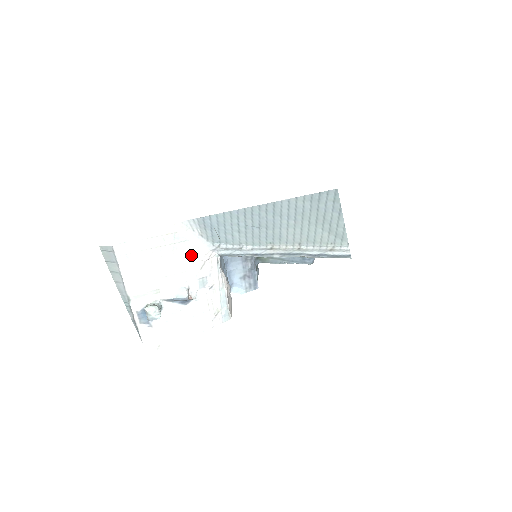
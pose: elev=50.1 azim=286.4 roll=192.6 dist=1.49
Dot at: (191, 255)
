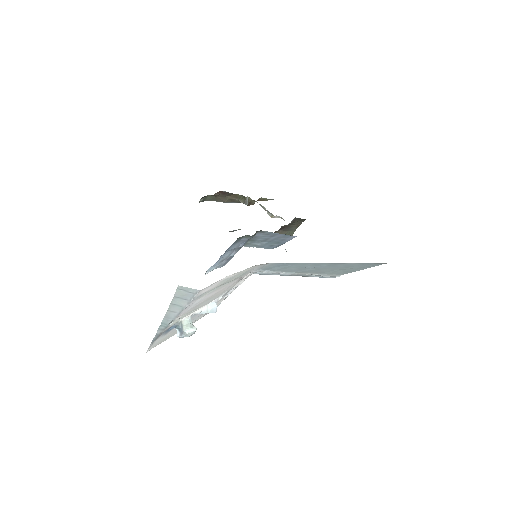
Dot at: (239, 279)
